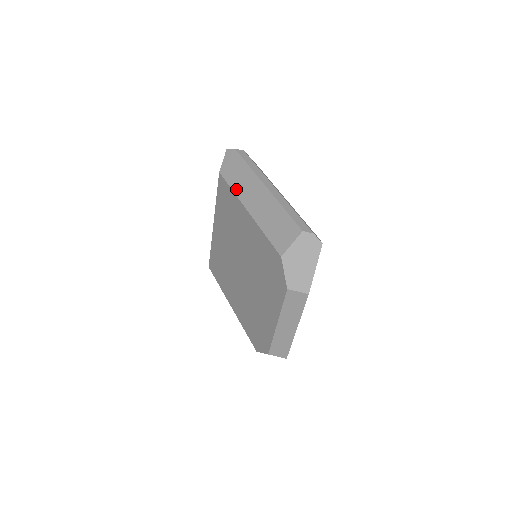
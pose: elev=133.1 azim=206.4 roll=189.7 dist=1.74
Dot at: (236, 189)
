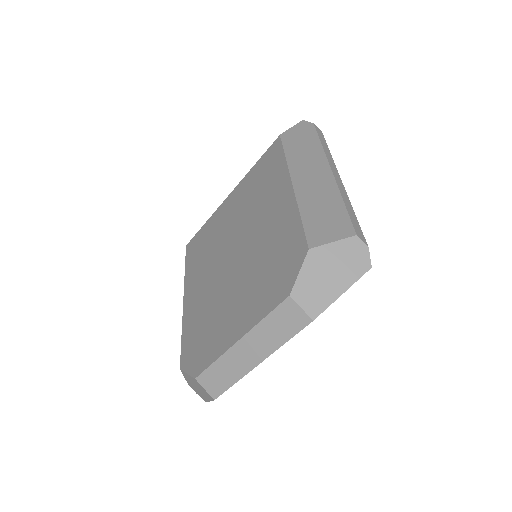
Dot at: (291, 157)
